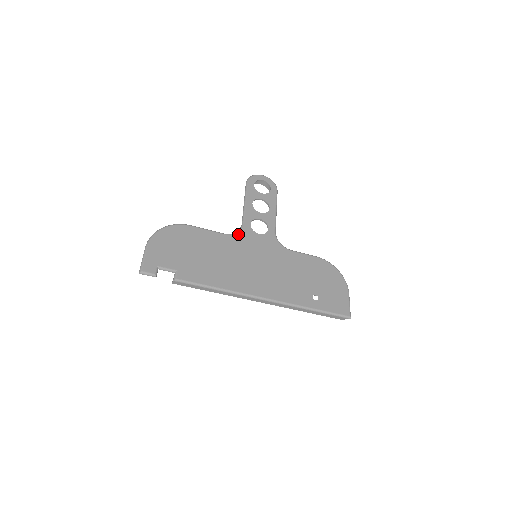
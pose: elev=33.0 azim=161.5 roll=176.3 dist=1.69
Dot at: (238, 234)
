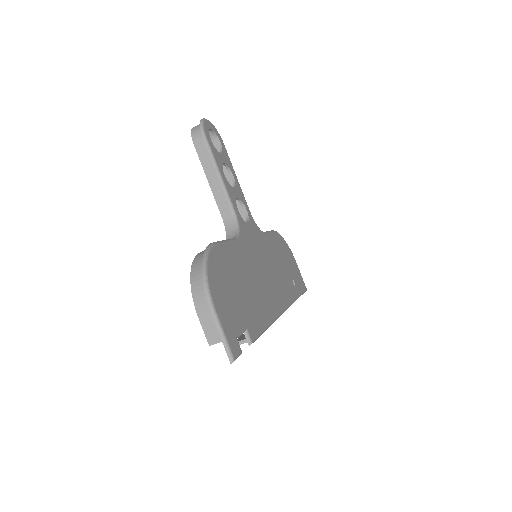
Dot at: (241, 233)
